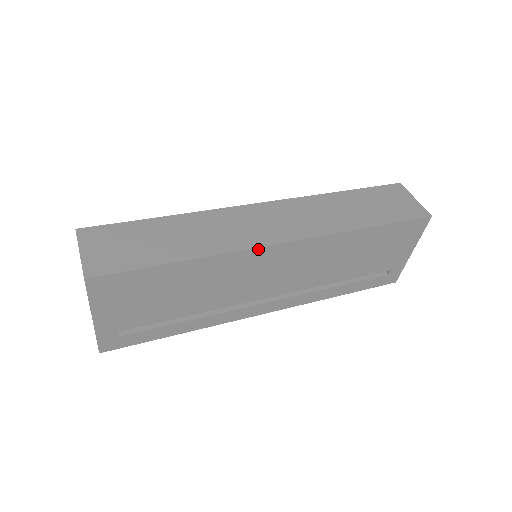
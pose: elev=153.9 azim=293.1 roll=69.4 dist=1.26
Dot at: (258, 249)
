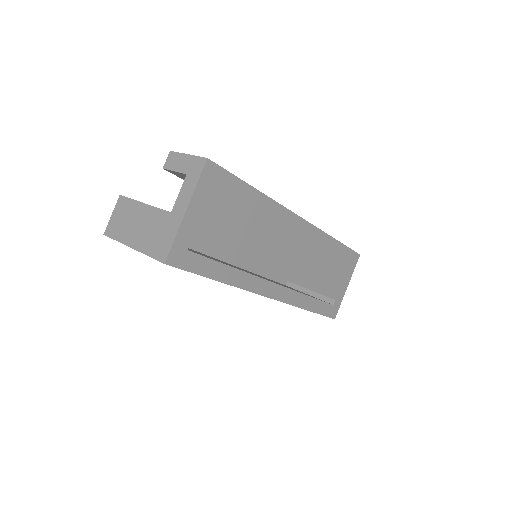
Dot at: (290, 213)
